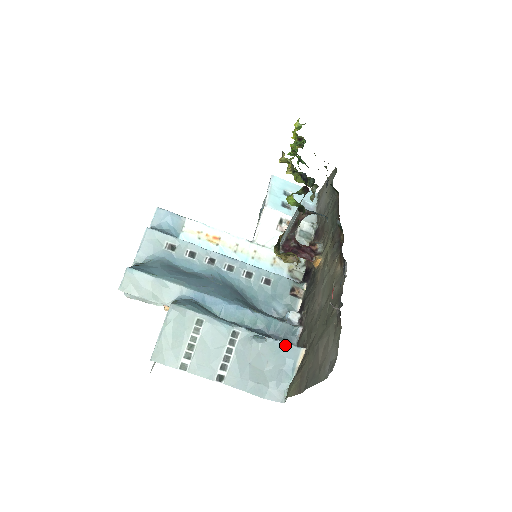
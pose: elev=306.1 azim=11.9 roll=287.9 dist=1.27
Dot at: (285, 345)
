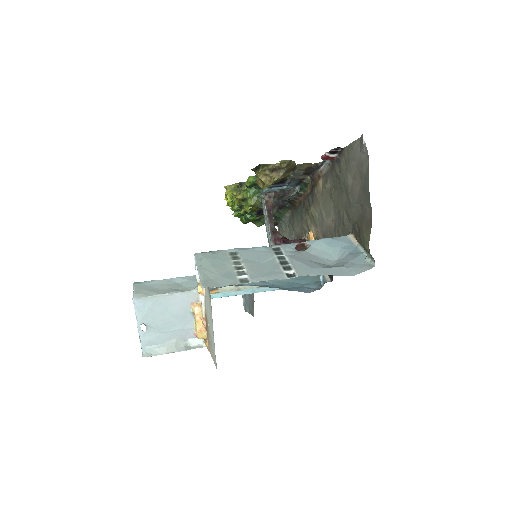
Dot at: (330, 239)
